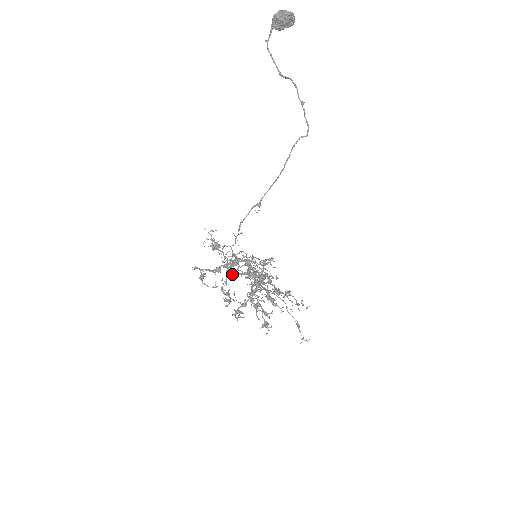
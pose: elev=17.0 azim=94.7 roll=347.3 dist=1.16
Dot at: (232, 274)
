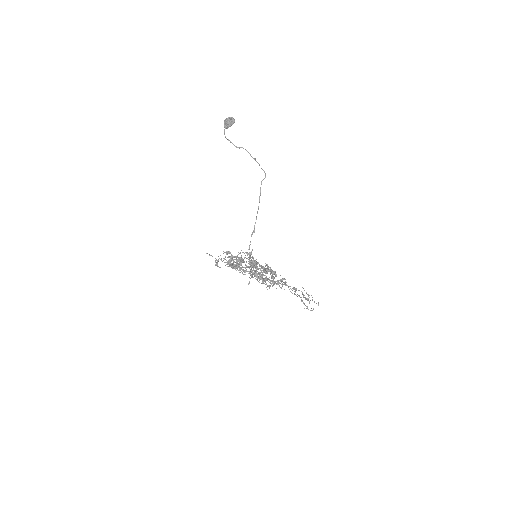
Dot at: (234, 256)
